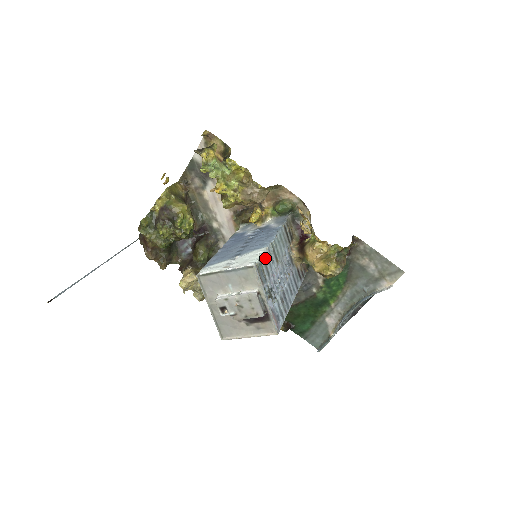
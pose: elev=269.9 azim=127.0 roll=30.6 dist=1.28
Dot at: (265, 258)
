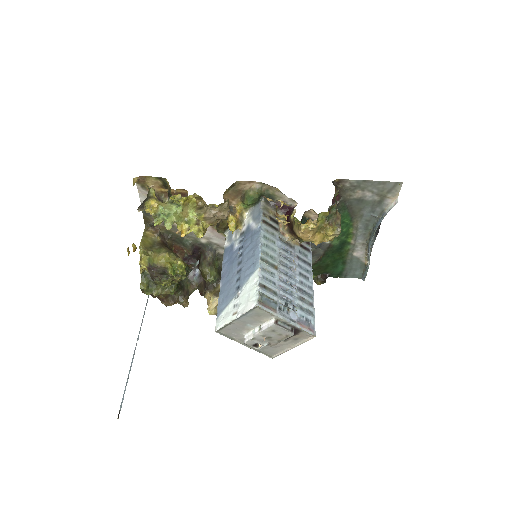
Dot at: (263, 282)
